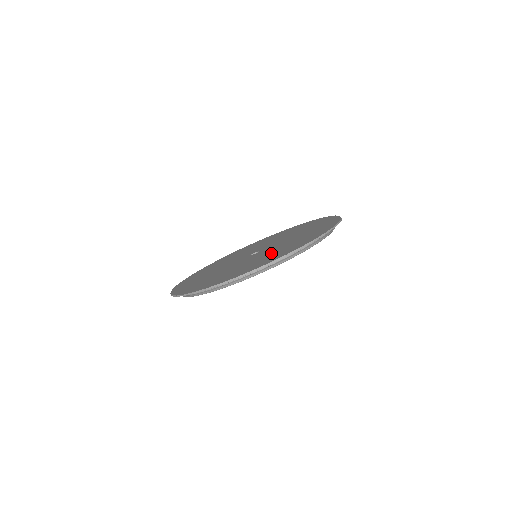
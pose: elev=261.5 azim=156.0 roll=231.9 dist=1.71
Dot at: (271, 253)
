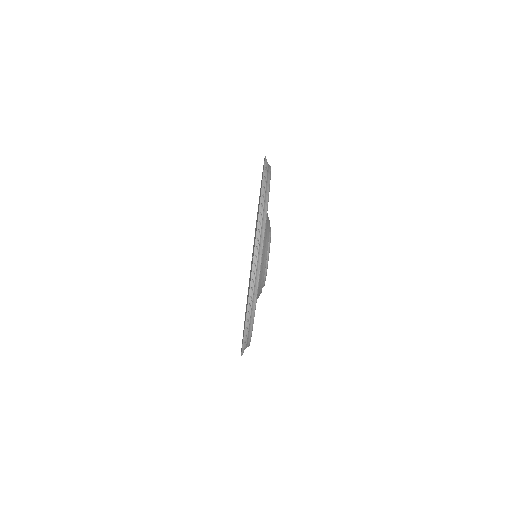
Dot at: occluded
